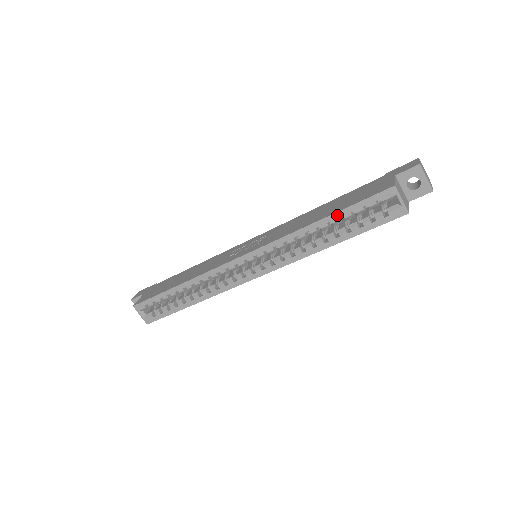
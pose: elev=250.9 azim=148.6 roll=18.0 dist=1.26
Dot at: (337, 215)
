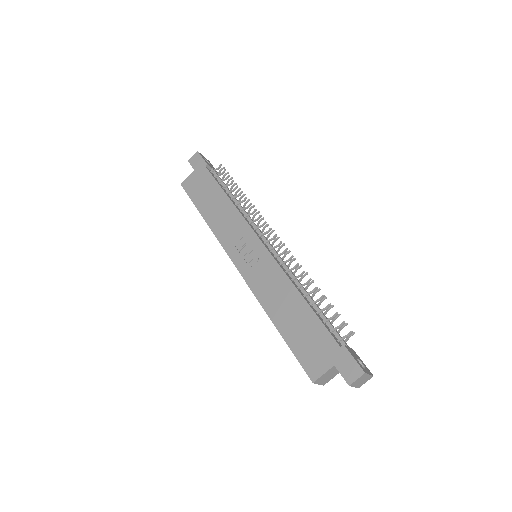
Dot at: (283, 337)
